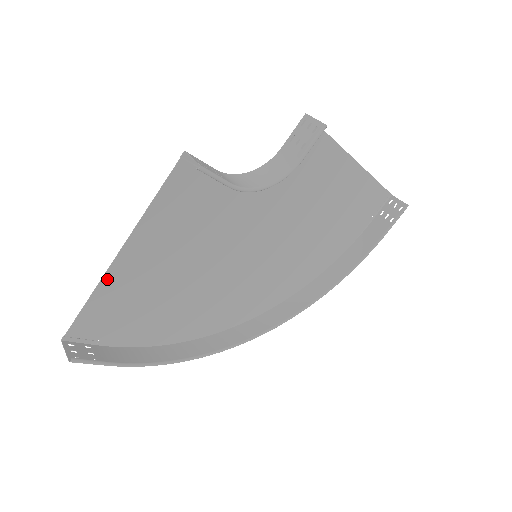
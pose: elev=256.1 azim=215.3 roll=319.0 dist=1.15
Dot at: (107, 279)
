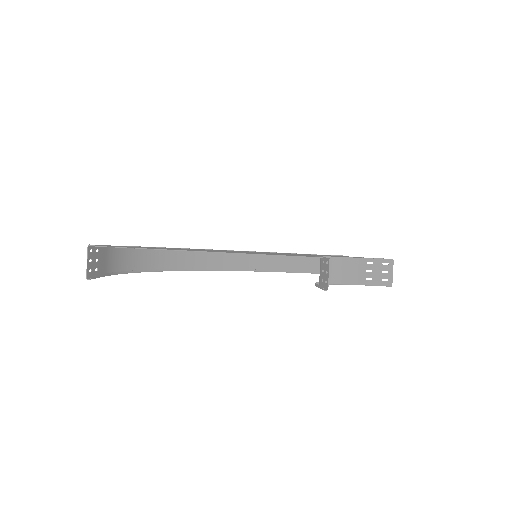
Dot at: (176, 250)
